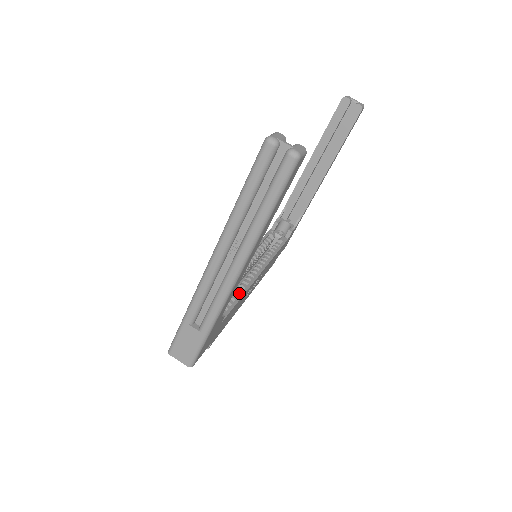
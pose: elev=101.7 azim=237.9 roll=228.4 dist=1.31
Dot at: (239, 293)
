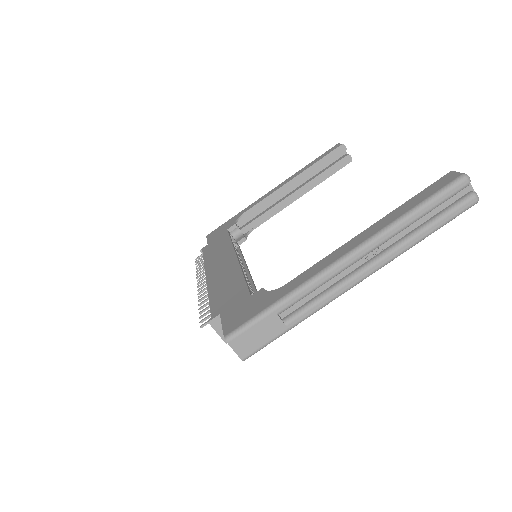
Dot at: (252, 290)
